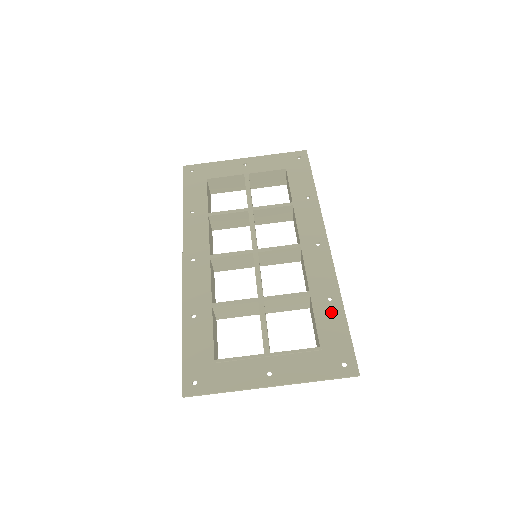
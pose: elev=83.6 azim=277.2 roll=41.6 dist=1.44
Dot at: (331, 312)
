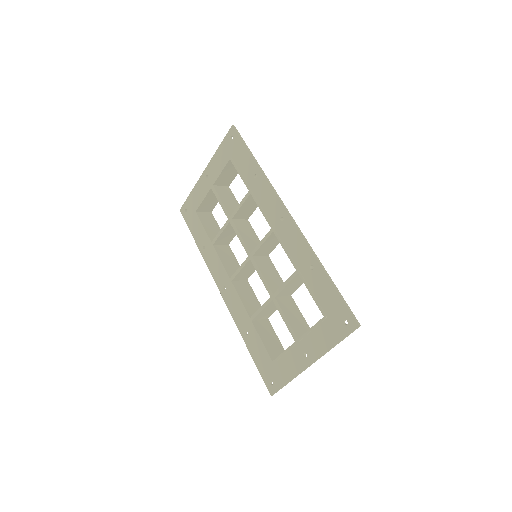
Dot at: (318, 280)
